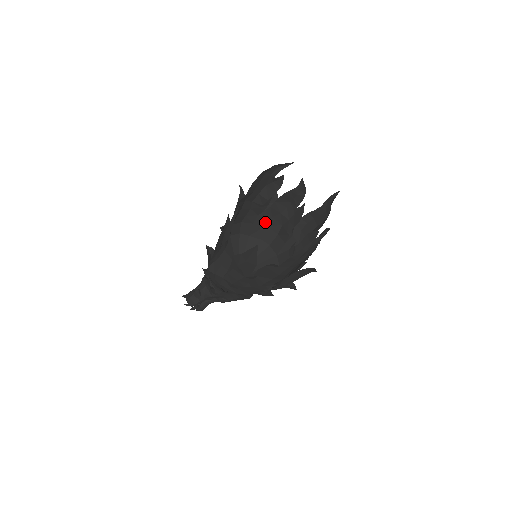
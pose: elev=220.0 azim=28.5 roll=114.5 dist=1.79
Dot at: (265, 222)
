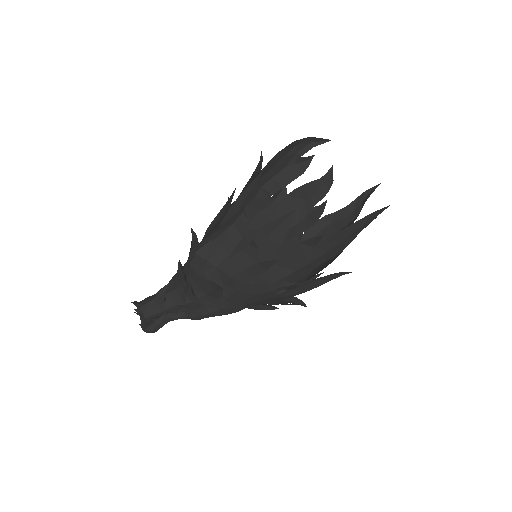
Dot at: (265, 223)
